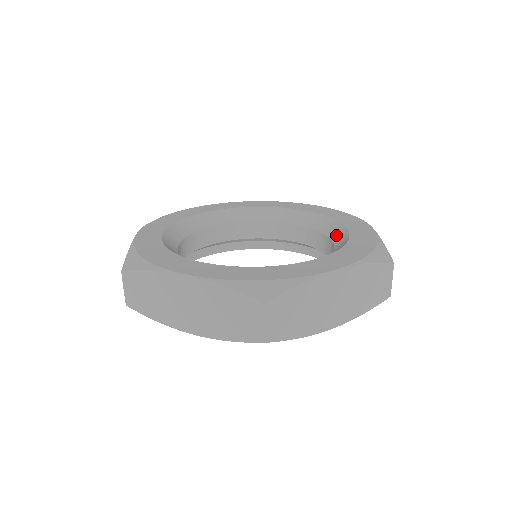
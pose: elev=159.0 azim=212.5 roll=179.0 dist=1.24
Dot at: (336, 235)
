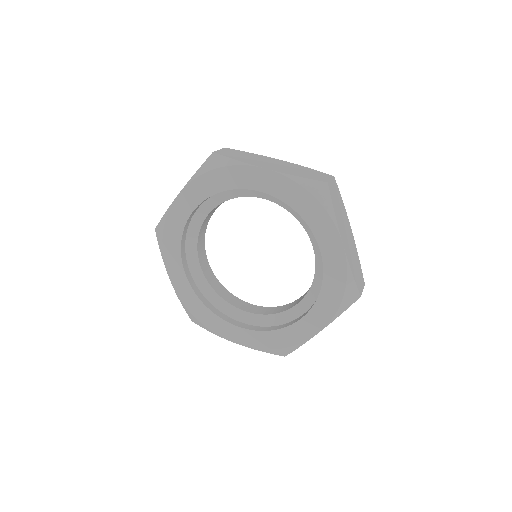
Dot at: occluded
